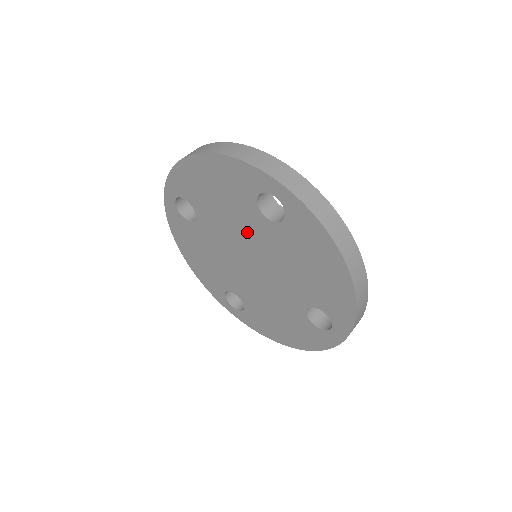
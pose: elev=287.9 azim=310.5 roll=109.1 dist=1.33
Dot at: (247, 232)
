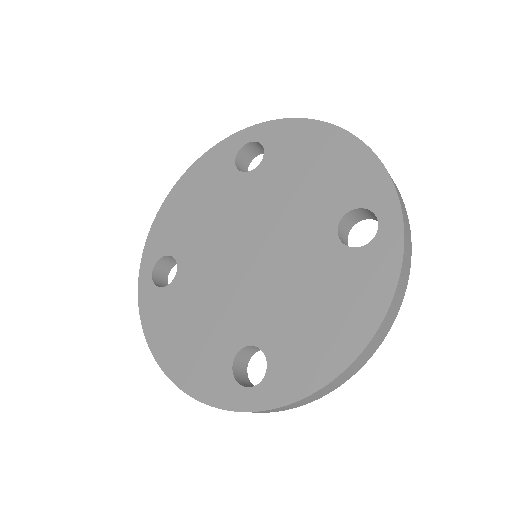
Dot at: (292, 226)
